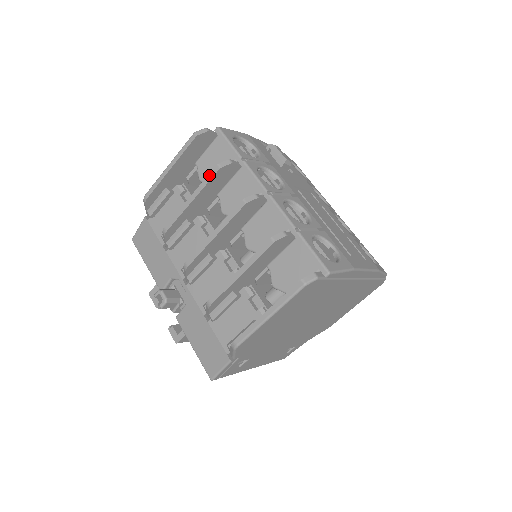
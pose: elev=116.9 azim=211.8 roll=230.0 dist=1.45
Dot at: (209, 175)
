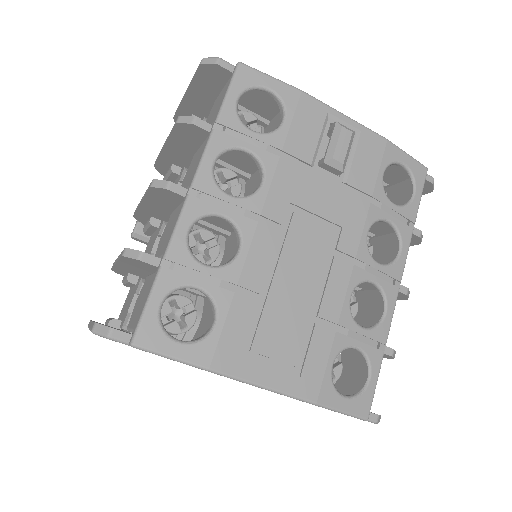
Dot at: occluded
